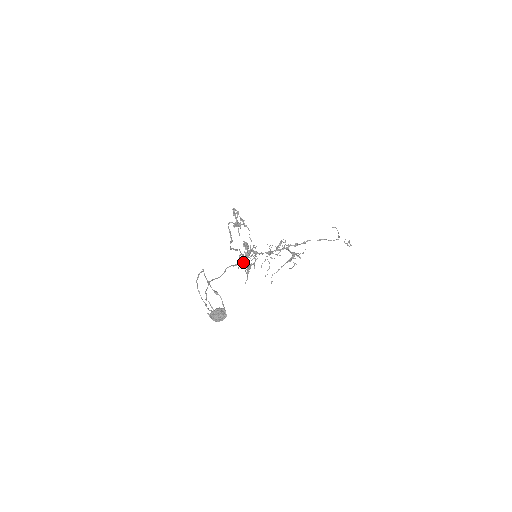
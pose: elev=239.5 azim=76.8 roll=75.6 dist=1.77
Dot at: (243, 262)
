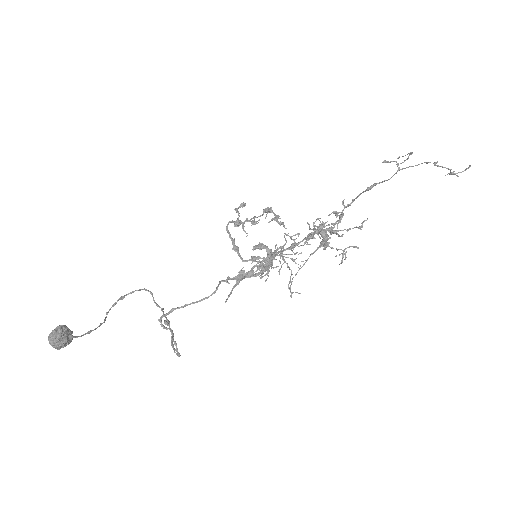
Dot at: (254, 274)
